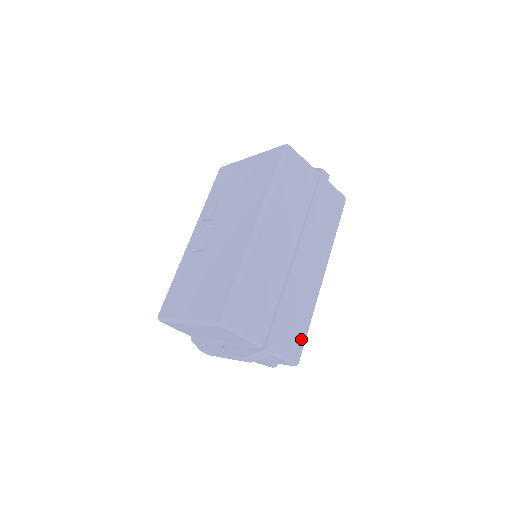
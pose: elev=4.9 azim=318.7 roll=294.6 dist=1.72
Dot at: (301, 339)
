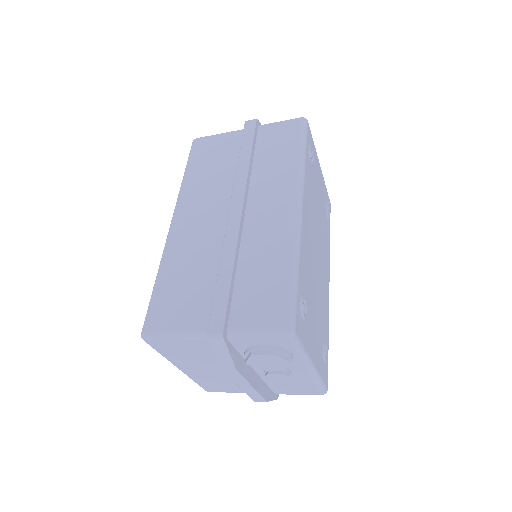
Dot at: (281, 297)
